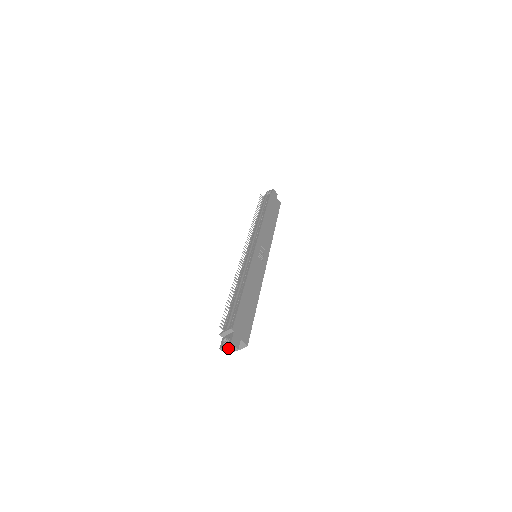
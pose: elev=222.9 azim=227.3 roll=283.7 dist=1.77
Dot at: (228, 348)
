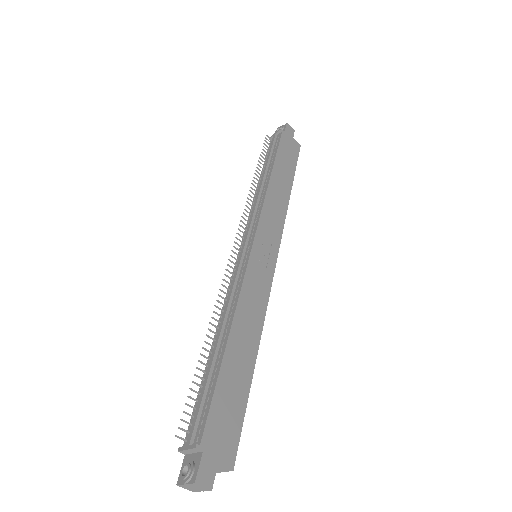
Dot at: (192, 487)
